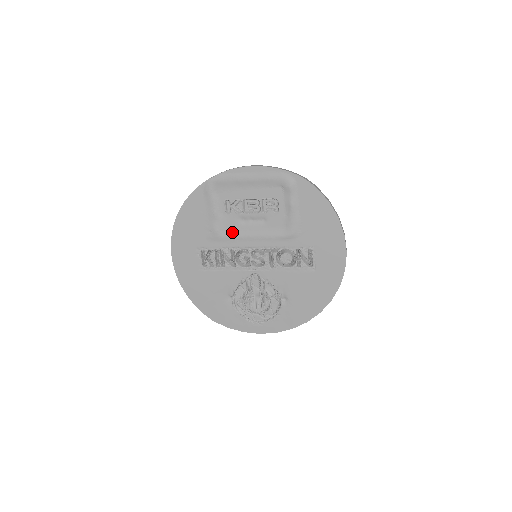
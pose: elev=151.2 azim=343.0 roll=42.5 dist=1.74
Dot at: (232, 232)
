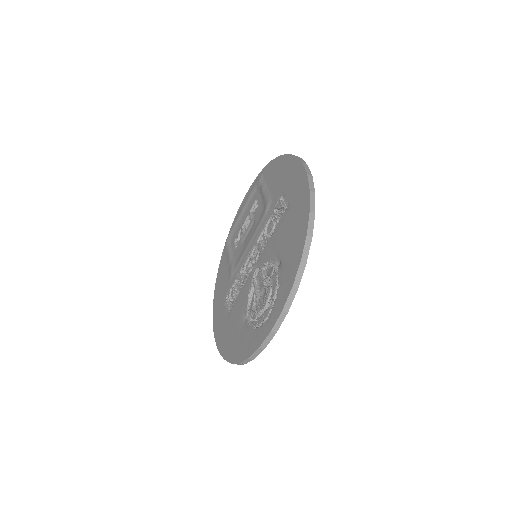
Dot at: (240, 257)
